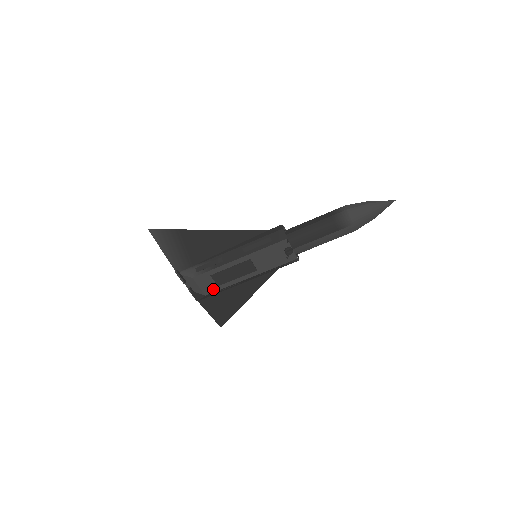
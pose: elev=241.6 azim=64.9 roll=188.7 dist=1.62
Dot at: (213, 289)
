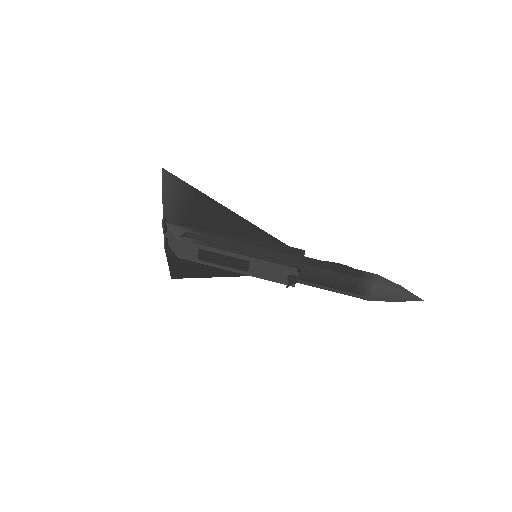
Dot at: (191, 258)
